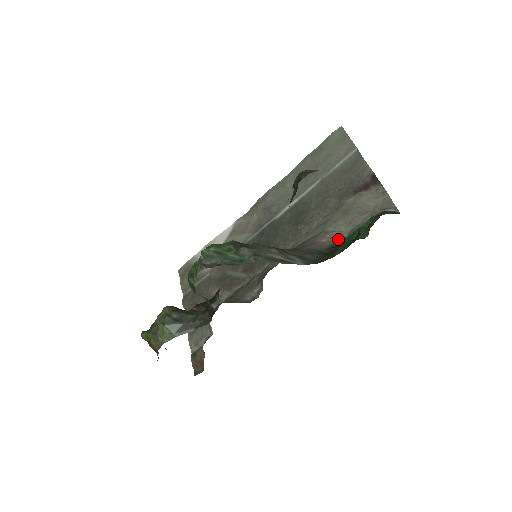
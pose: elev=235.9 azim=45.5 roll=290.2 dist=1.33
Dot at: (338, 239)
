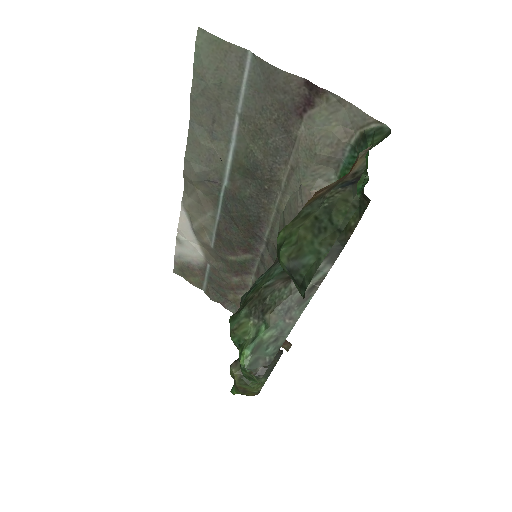
Dot at: occluded
